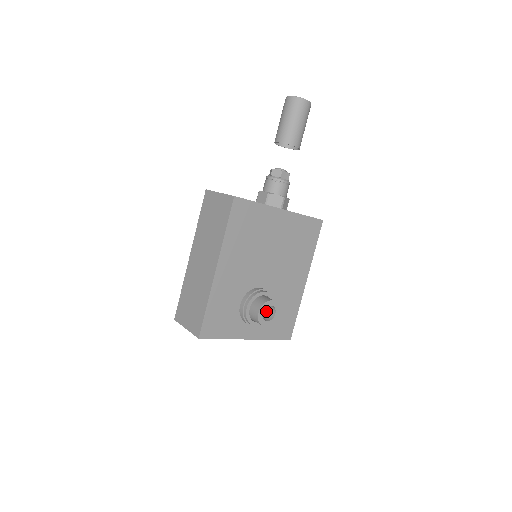
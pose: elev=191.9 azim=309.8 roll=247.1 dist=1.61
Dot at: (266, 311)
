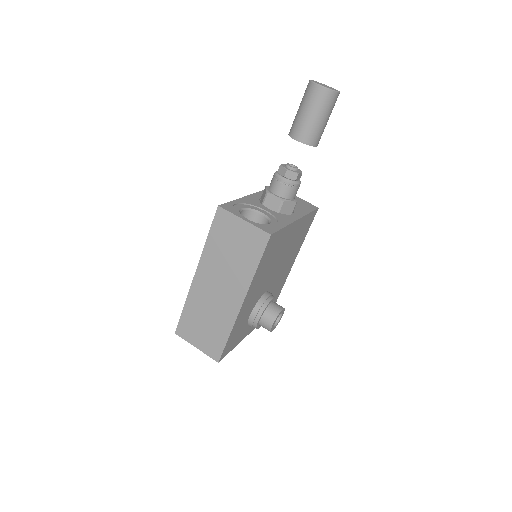
Dot at: occluded
